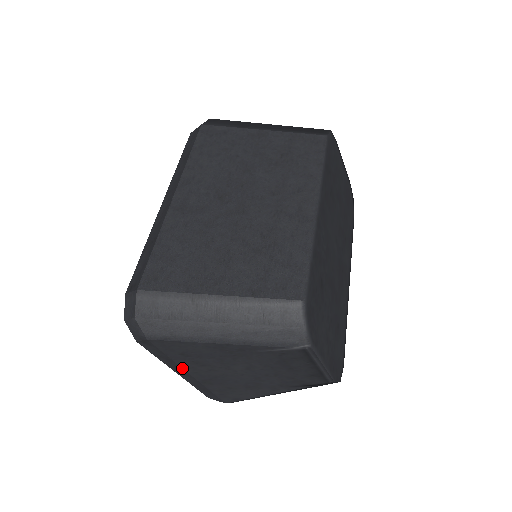
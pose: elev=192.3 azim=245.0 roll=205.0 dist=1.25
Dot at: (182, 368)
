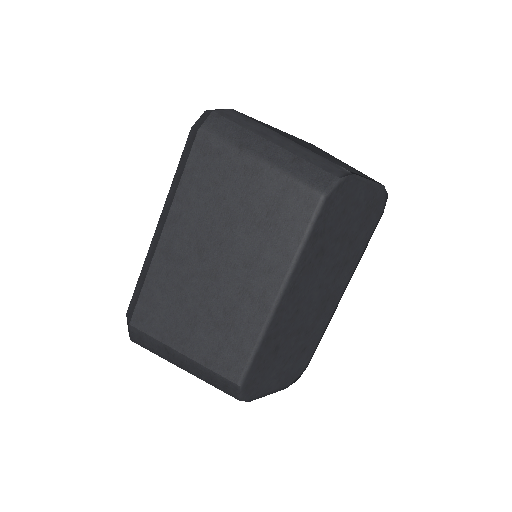
Dot at: occluded
